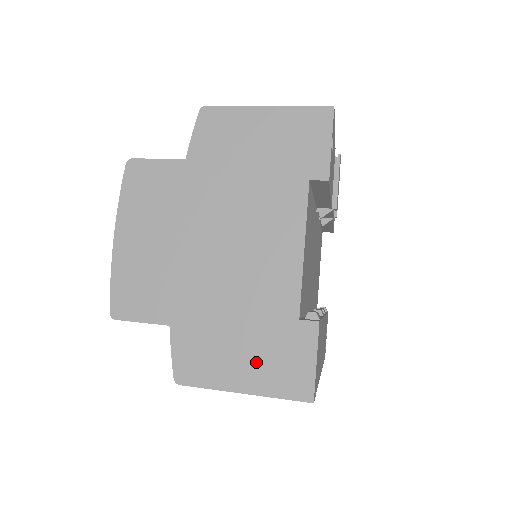
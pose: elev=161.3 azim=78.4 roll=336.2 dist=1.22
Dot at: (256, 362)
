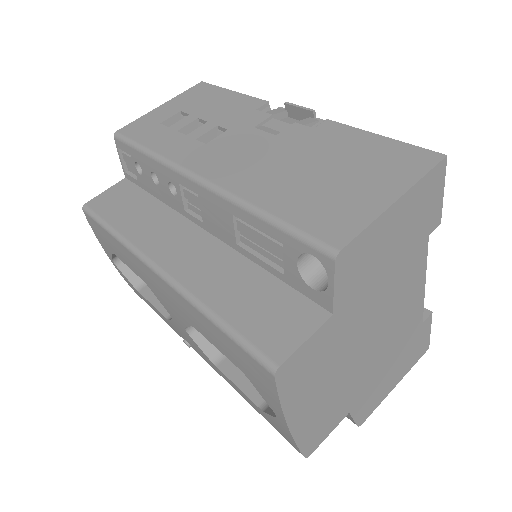
Dot at: (402, 366)
